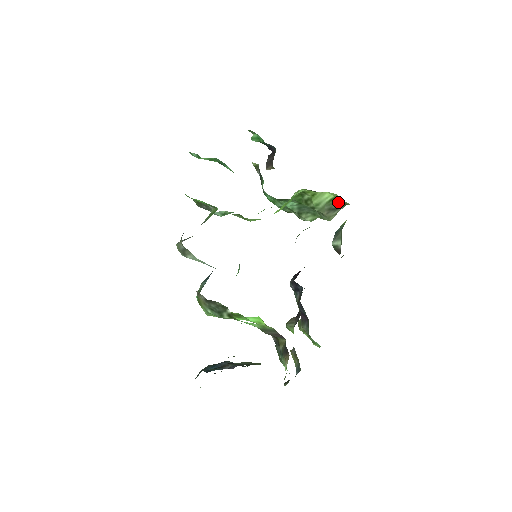
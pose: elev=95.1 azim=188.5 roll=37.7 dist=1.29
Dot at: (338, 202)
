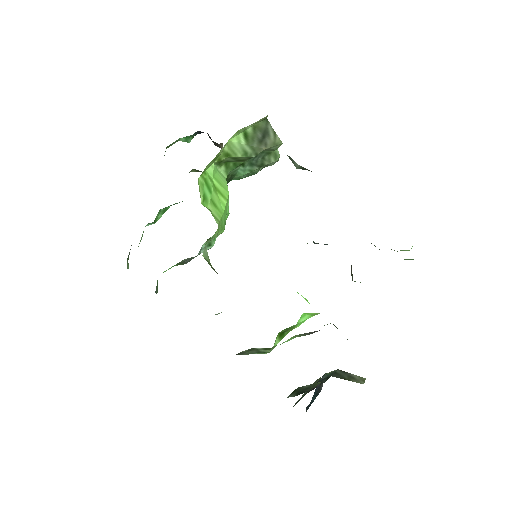
Dot at: (255, 129)
